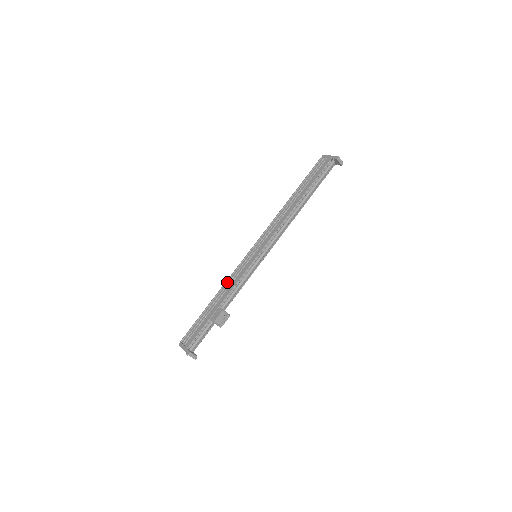
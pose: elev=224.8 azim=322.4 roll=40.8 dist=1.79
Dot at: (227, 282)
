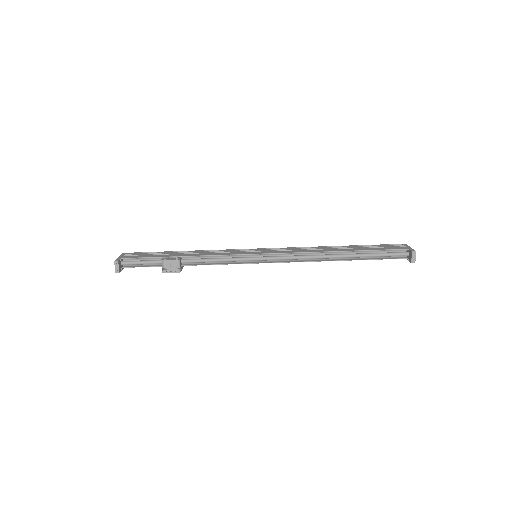
Dot at: (211, 250)
